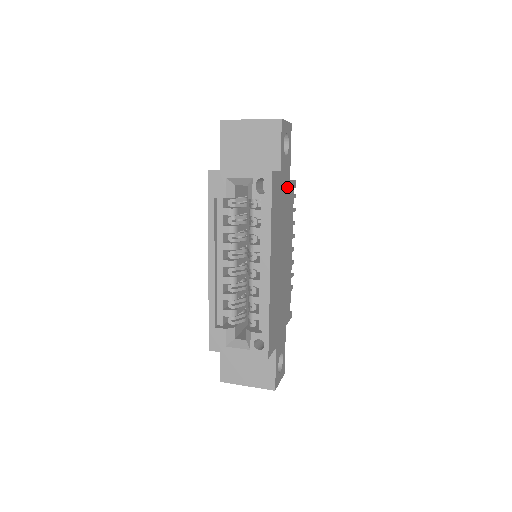
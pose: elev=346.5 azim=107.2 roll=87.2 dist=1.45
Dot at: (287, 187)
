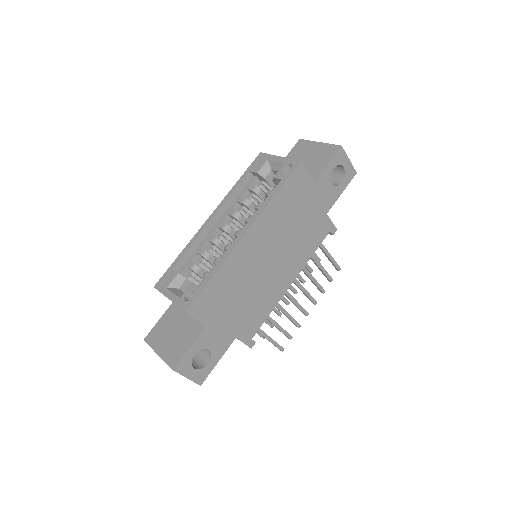
Dot at: (319, 212)
